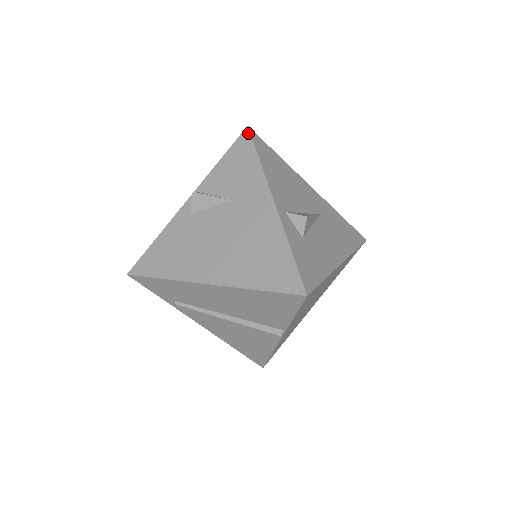
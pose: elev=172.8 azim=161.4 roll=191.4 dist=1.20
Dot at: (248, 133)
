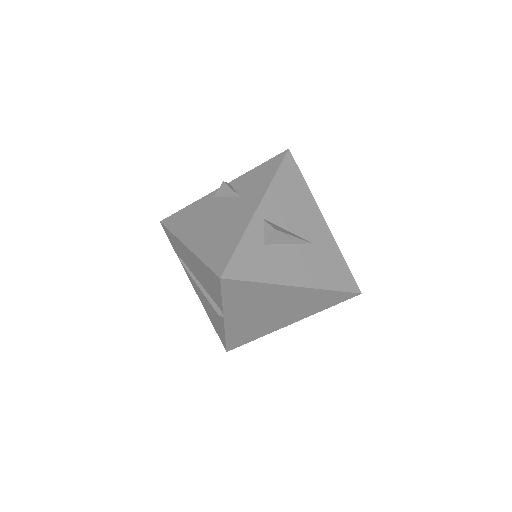
Dot at: (285, 154)
